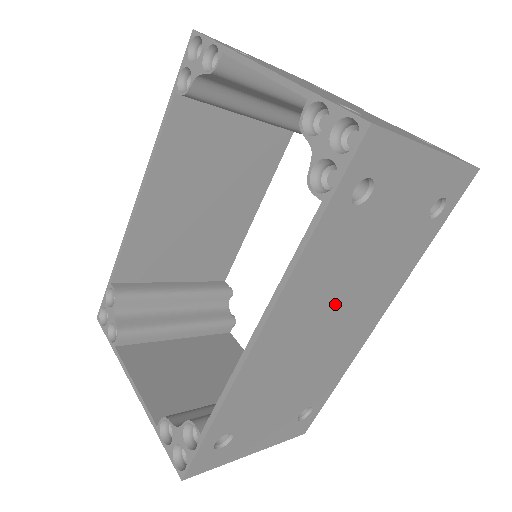
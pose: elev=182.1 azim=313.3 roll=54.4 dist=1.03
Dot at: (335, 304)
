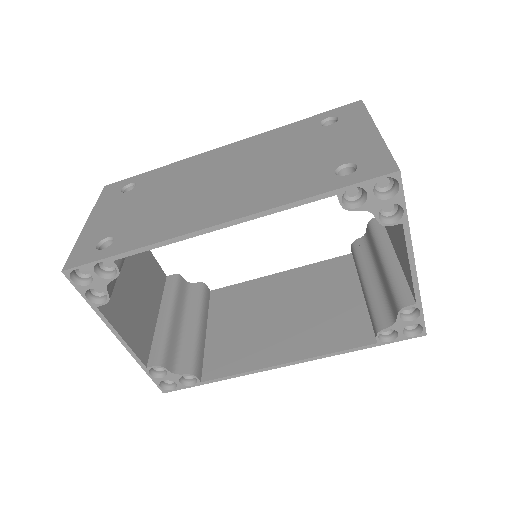
Dot at: (303, 316)
